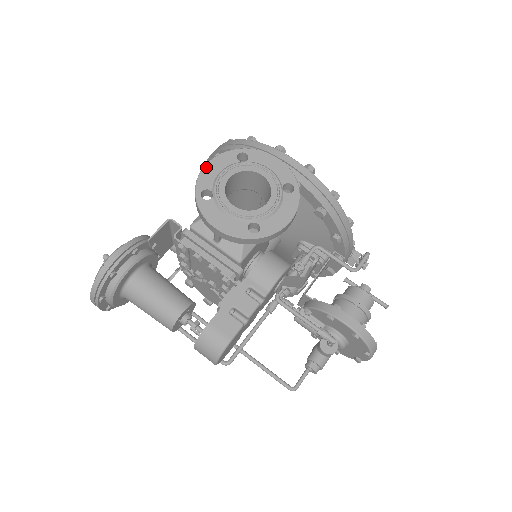
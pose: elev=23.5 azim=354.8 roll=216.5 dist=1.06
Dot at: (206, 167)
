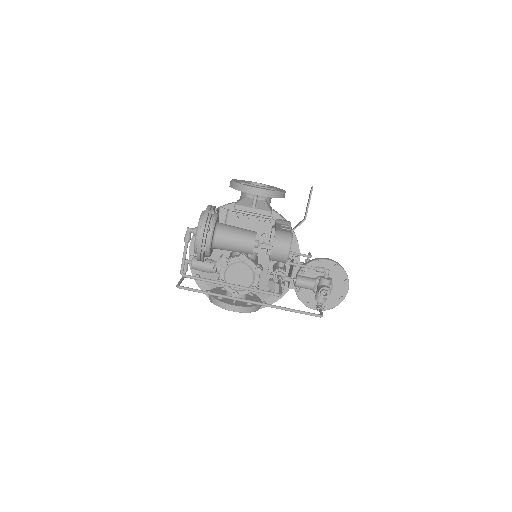
Dot at: (232, 180)
